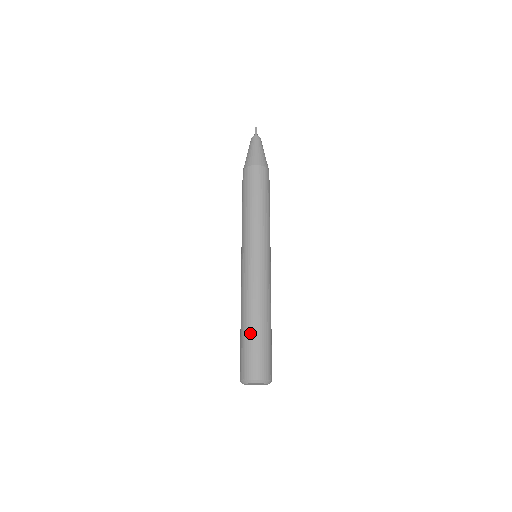
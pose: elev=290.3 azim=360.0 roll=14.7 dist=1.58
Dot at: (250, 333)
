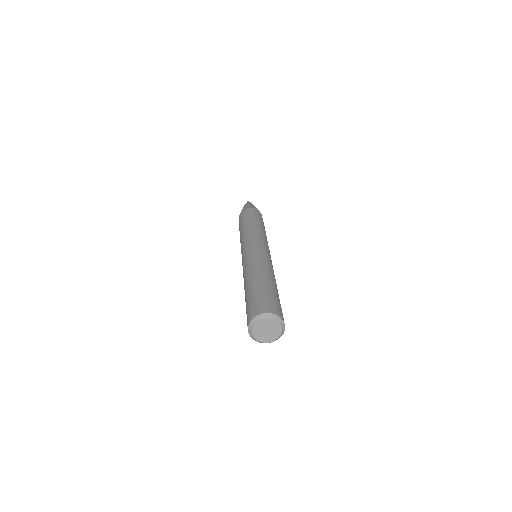
Dot at: (254, 287)
